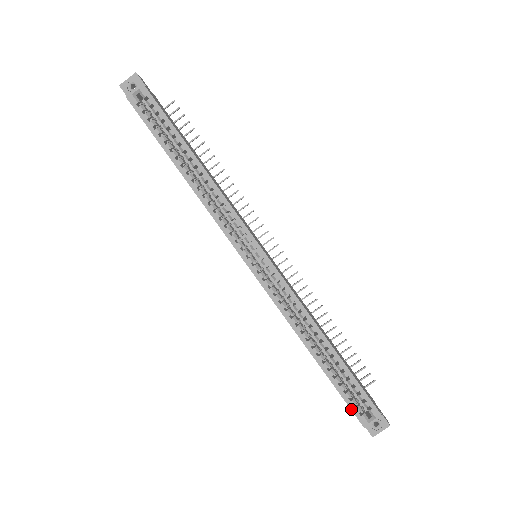
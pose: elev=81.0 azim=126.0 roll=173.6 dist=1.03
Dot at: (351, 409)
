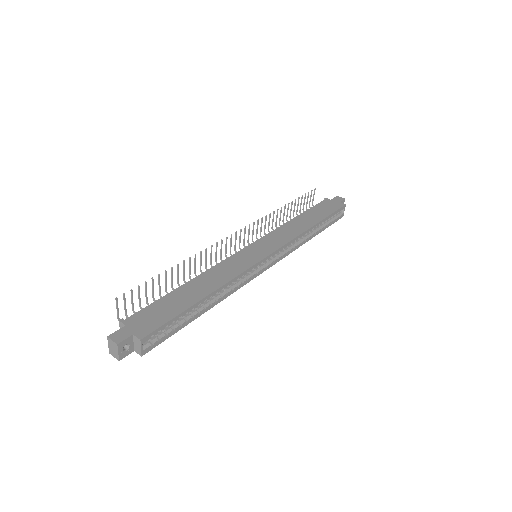
Dot at: occluded
